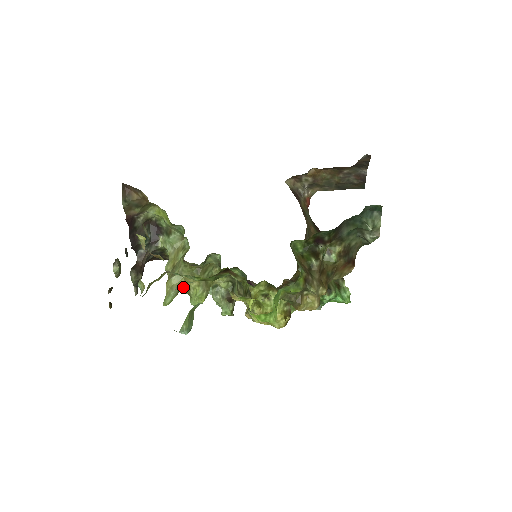
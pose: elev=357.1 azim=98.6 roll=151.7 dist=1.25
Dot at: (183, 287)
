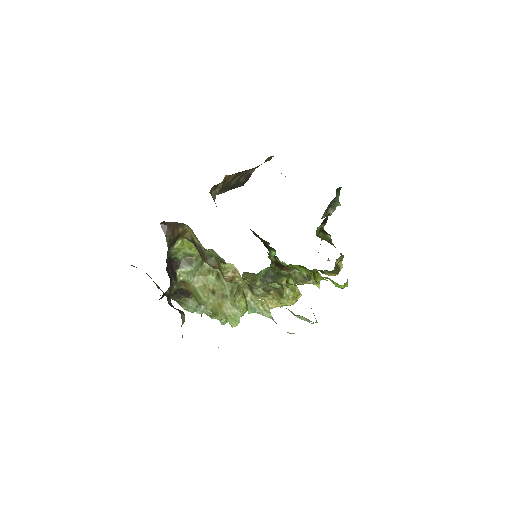
Dot at: occluded
